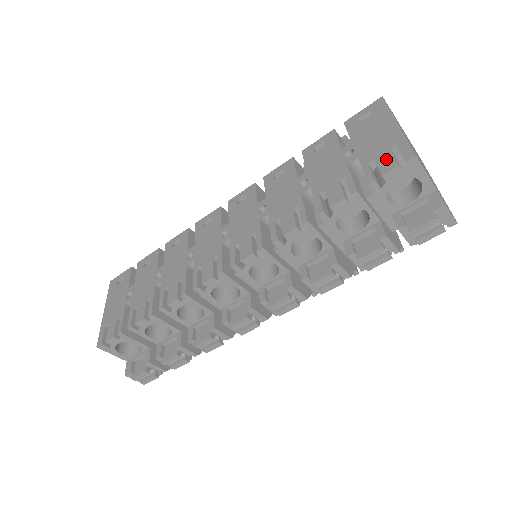
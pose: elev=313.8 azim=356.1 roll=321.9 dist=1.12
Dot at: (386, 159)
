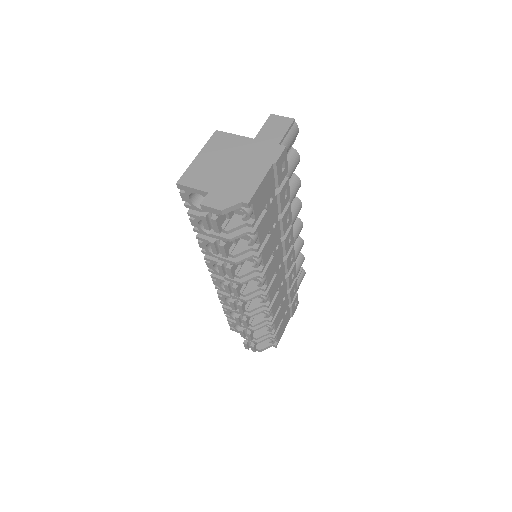
Dot at: occluded
